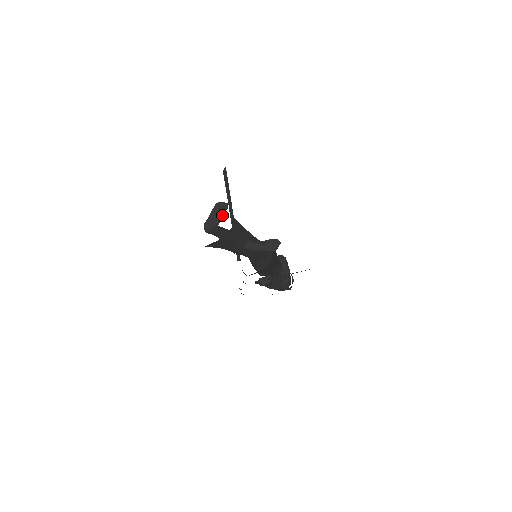
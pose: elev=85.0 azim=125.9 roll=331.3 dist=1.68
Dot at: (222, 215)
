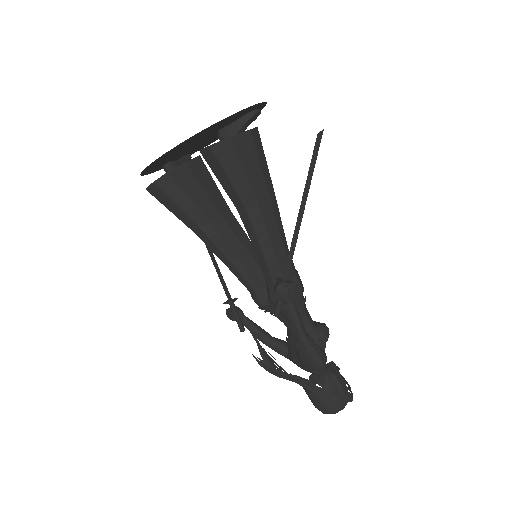
Dot at: (185, 161)
